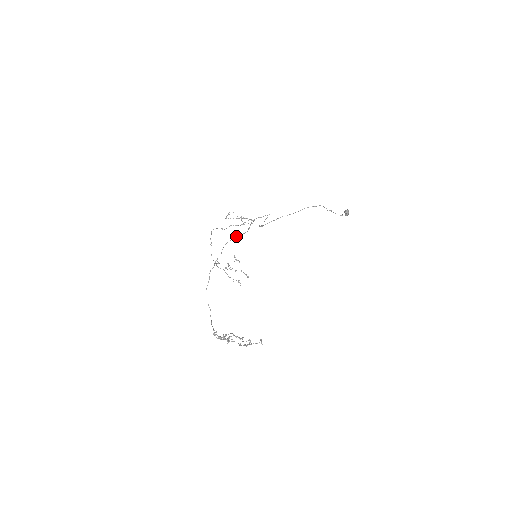
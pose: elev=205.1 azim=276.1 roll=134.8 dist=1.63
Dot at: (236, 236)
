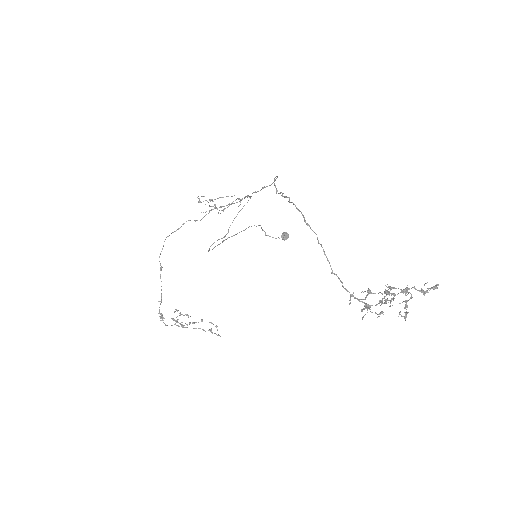
Dot at: occluded
